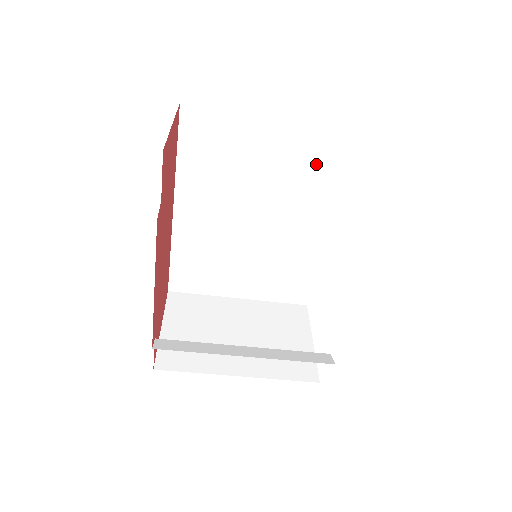
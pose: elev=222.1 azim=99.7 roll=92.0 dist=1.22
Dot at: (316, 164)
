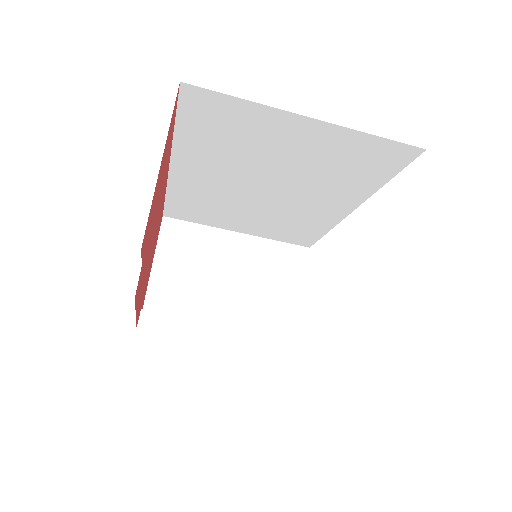
Dot at: (353, 164)
